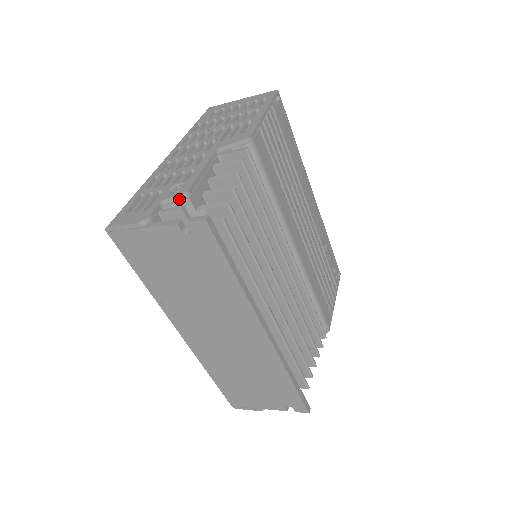
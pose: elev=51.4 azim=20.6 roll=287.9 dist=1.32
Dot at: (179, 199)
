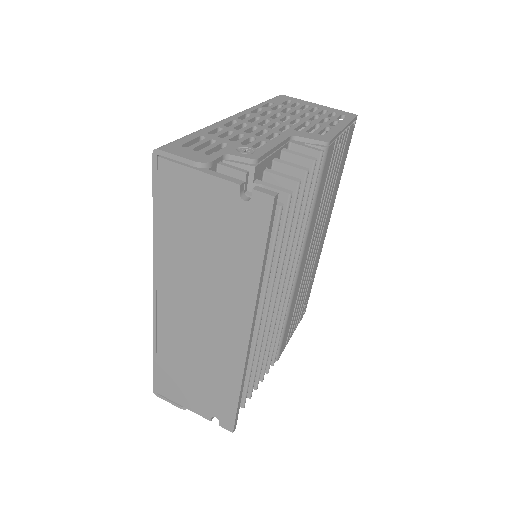
Dot at: (245, 162)
